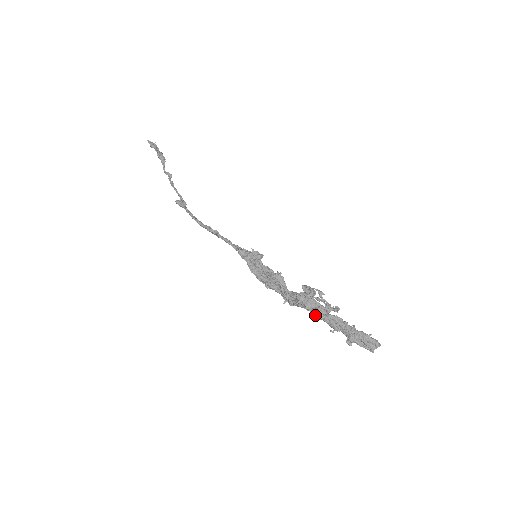
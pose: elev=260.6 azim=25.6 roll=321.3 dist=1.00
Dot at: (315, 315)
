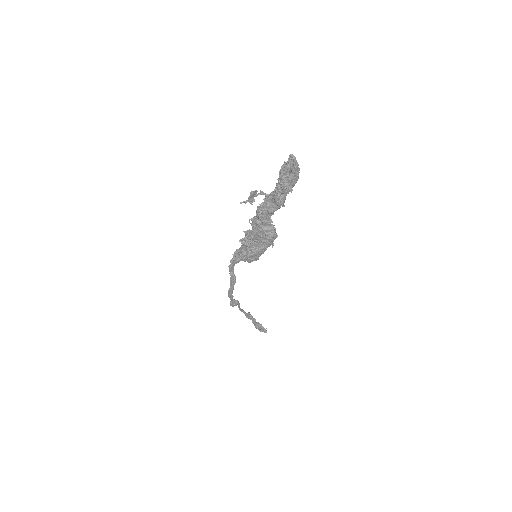
Dot at: (268, 214)
